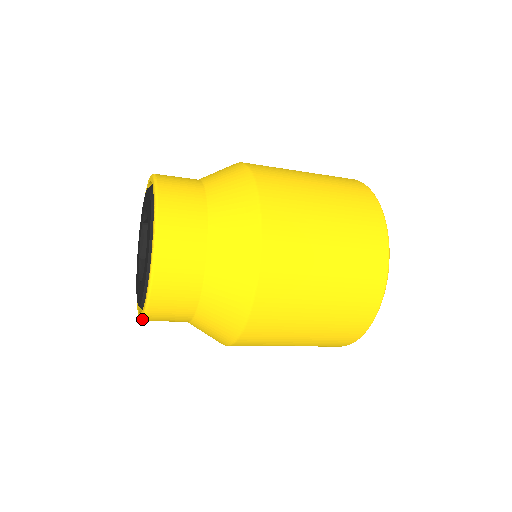
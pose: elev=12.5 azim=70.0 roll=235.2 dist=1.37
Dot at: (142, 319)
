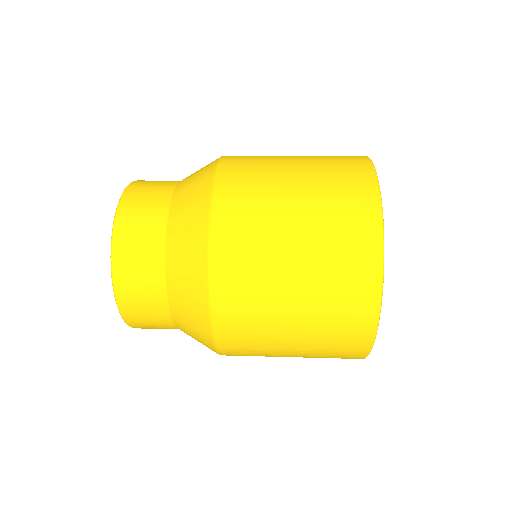
Dot at: occluded
